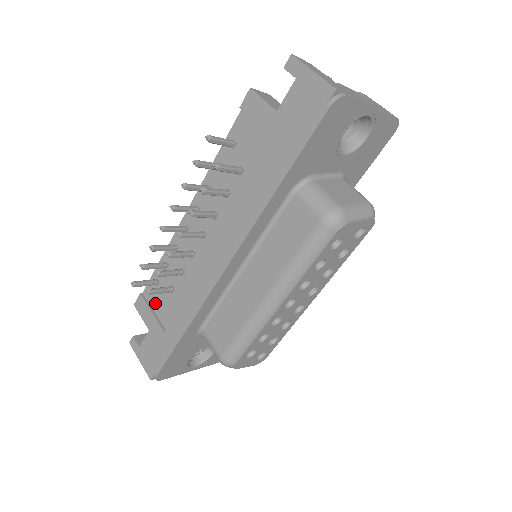
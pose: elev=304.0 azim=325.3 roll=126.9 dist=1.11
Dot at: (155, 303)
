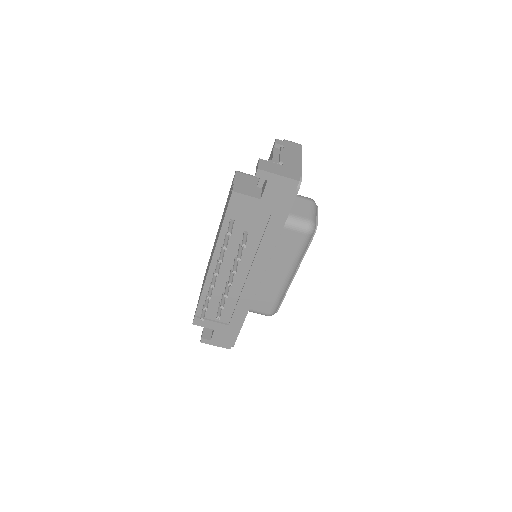
Dot at: (210, 316)
